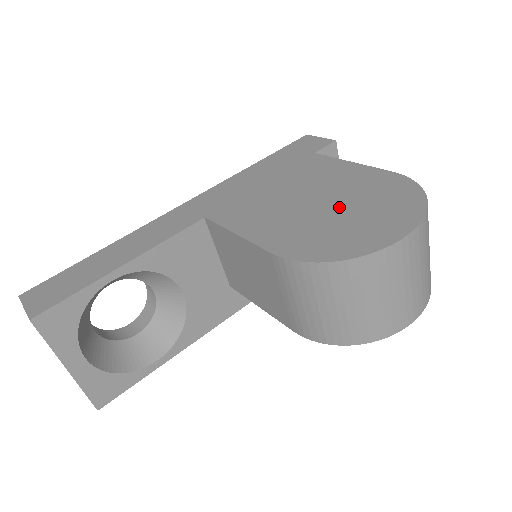
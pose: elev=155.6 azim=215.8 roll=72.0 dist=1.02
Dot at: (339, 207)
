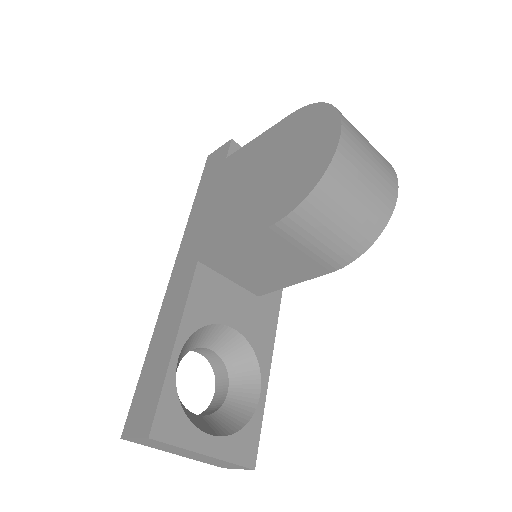
Dot at: (280, 163)
